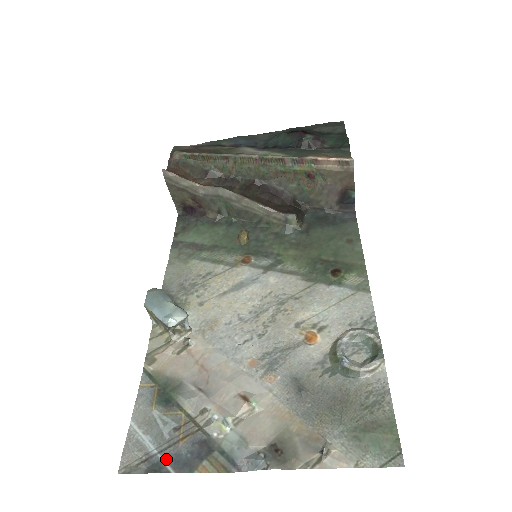
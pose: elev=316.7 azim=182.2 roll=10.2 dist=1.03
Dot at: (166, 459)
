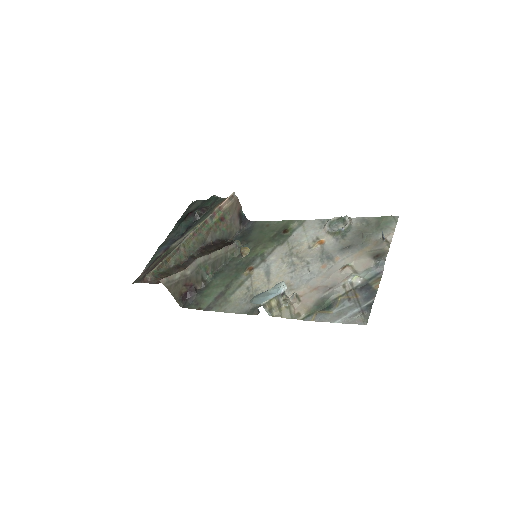
Dot at: (365, 303)
